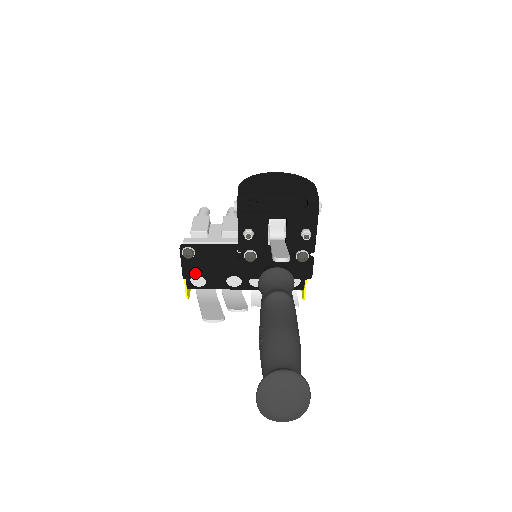
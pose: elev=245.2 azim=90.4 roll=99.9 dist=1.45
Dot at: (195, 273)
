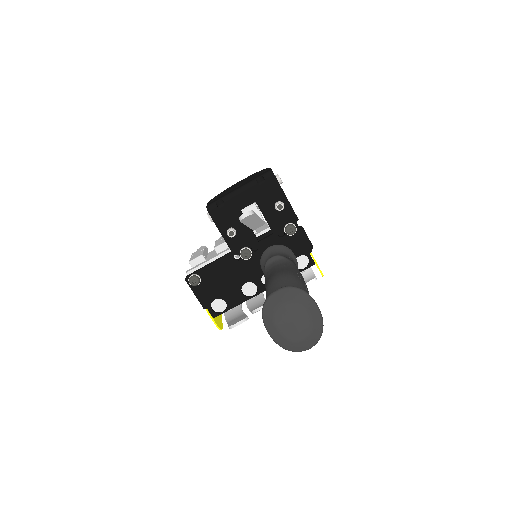
Dot at: (211, 298)
